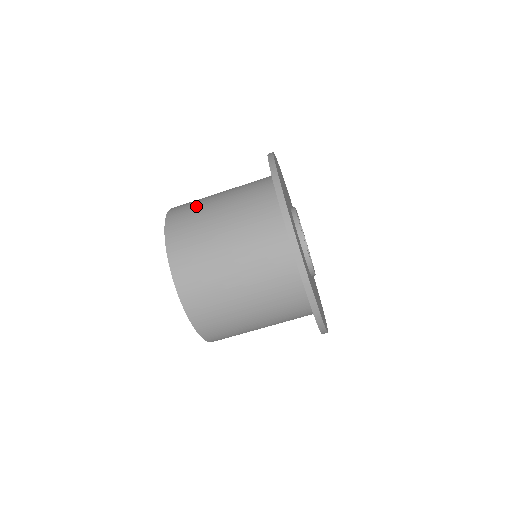
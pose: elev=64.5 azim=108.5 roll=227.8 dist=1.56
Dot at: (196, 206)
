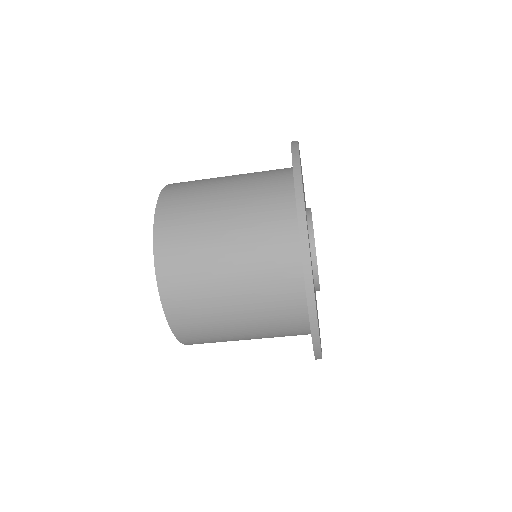
Dot at: (195, 259)
